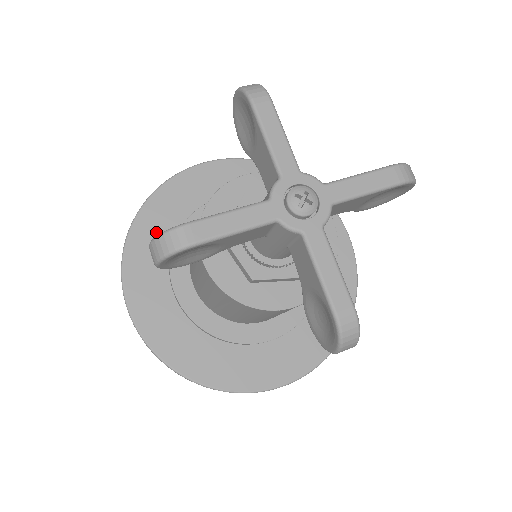
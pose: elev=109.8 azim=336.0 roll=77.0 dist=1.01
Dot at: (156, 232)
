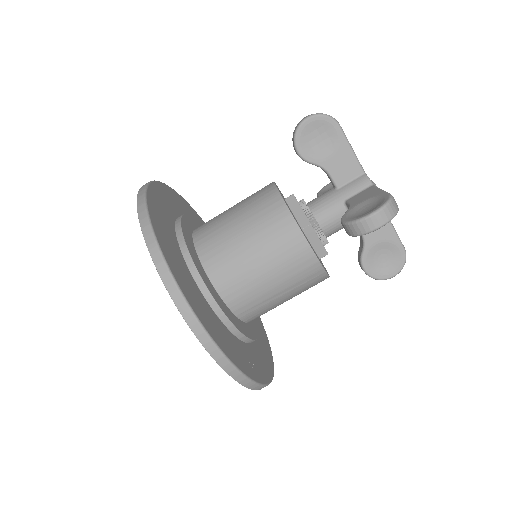
Dot at: (172, 251)
